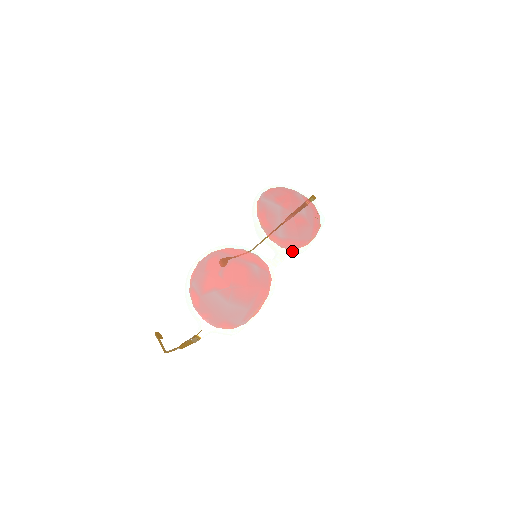
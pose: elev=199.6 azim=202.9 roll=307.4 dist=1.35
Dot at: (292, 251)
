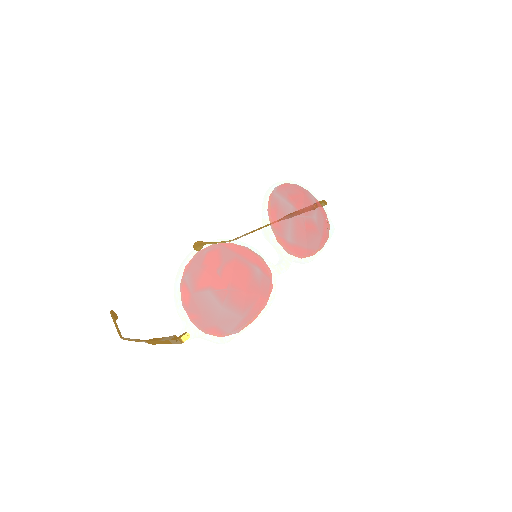
Dot at: (298, 259)
